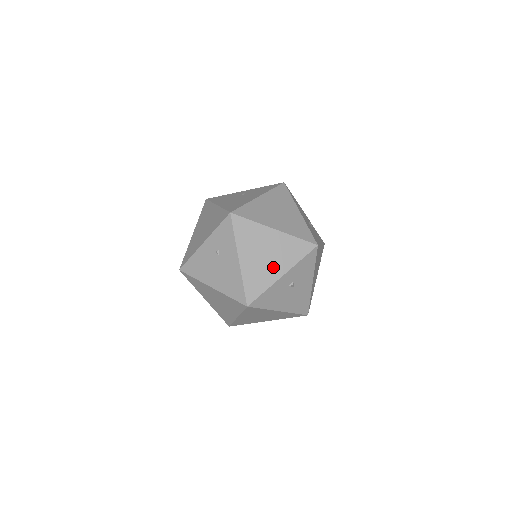
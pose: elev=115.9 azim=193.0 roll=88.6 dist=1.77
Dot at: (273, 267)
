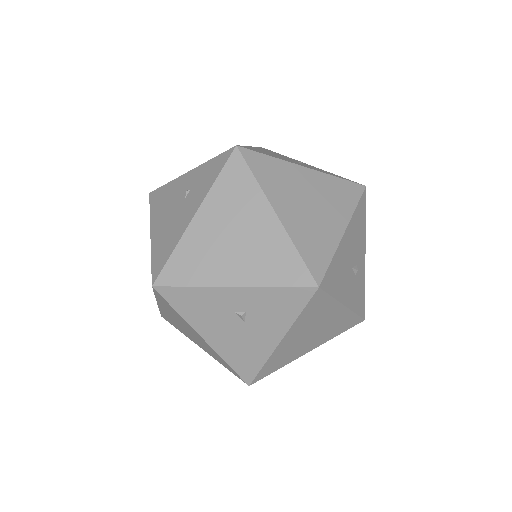
Dot at: (229, 263)
